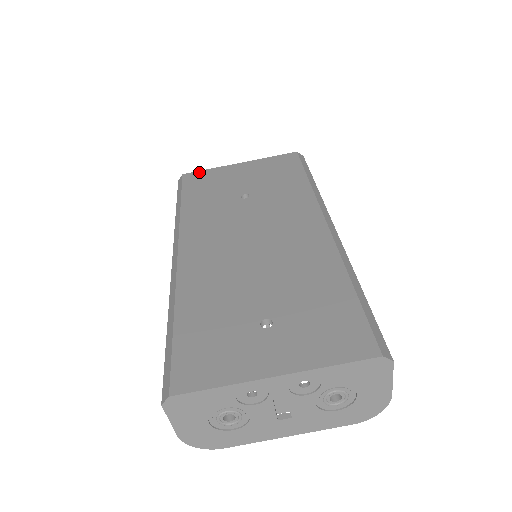
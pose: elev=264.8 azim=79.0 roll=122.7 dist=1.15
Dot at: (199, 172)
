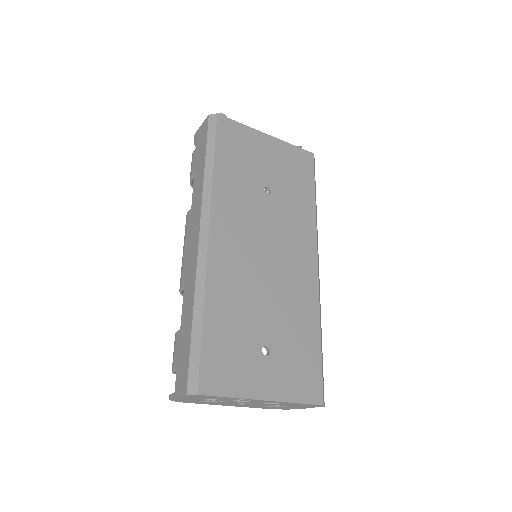
Dot at: (233, 122)
